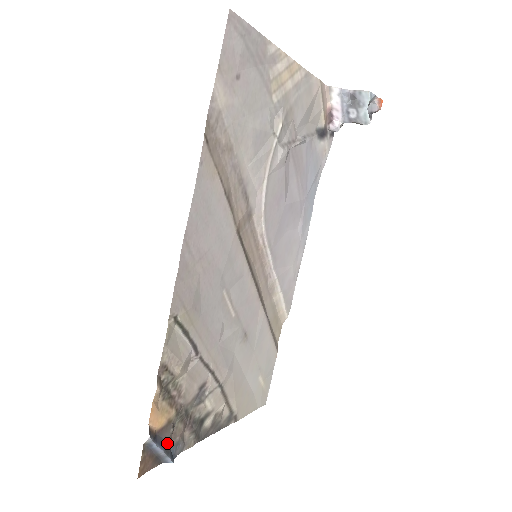
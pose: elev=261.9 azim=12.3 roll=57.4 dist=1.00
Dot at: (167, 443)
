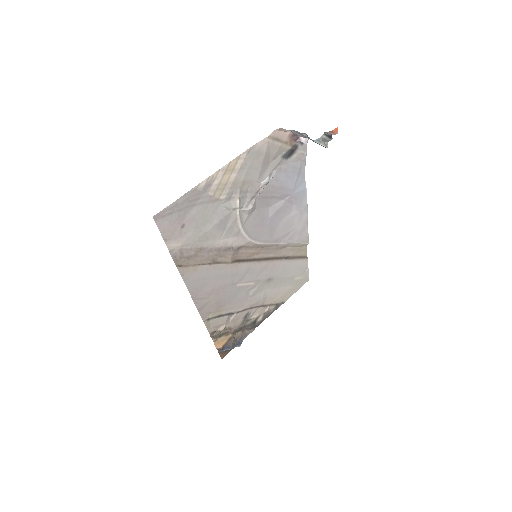
Dot at: (233, 344)
